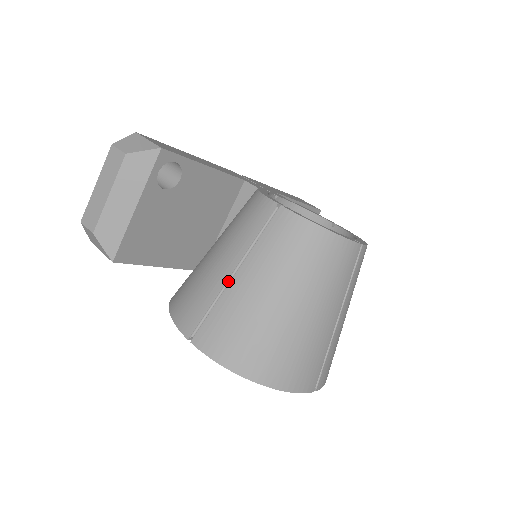
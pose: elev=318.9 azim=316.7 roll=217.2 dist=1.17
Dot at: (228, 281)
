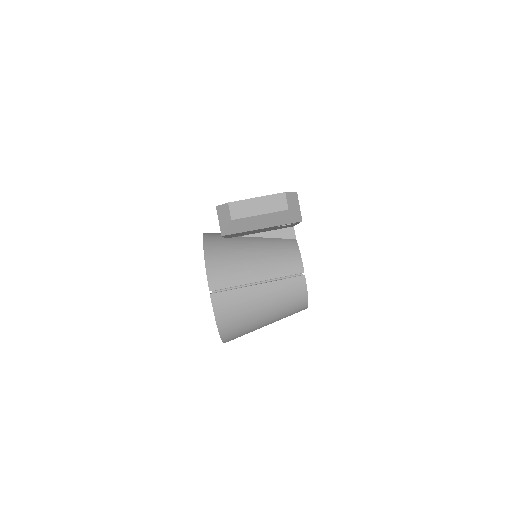
Dot at: (252, 283)
